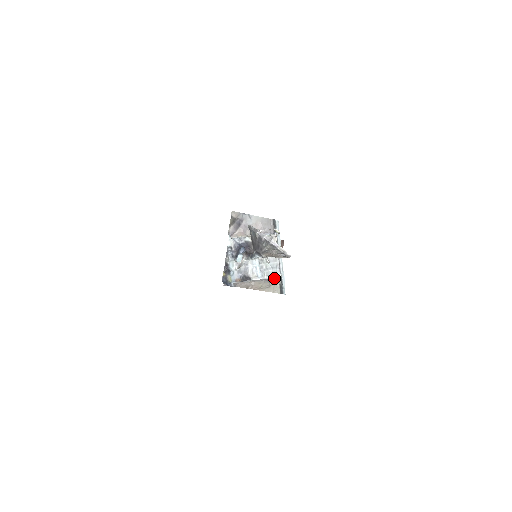
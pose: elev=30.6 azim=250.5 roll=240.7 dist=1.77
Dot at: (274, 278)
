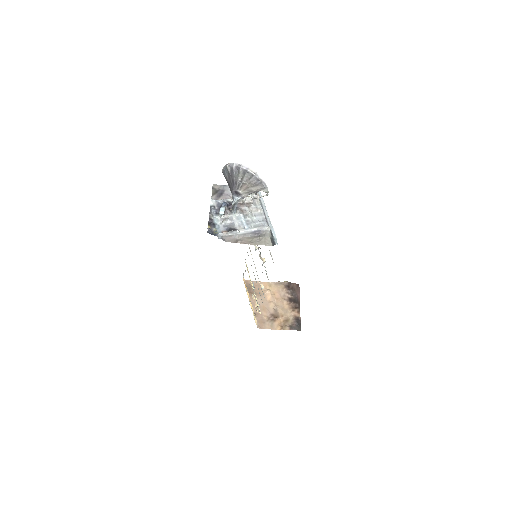
Dot at: (263, 232)
